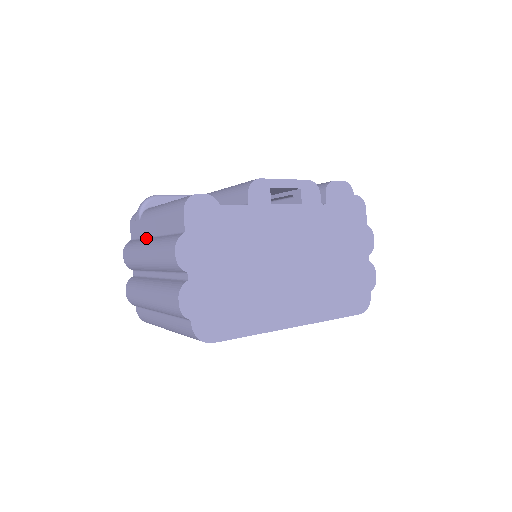
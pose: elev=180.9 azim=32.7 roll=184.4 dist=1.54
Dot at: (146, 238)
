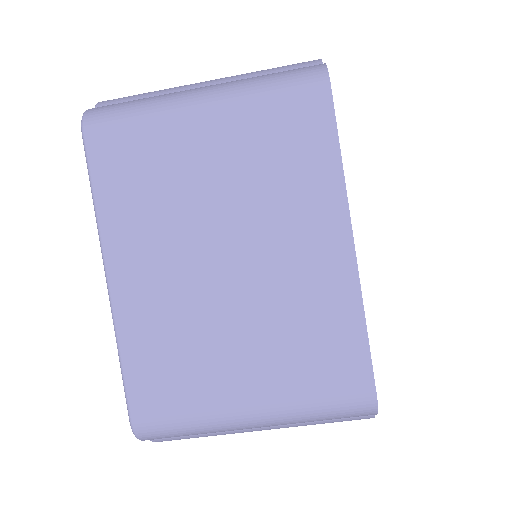
Dot at: occluded
